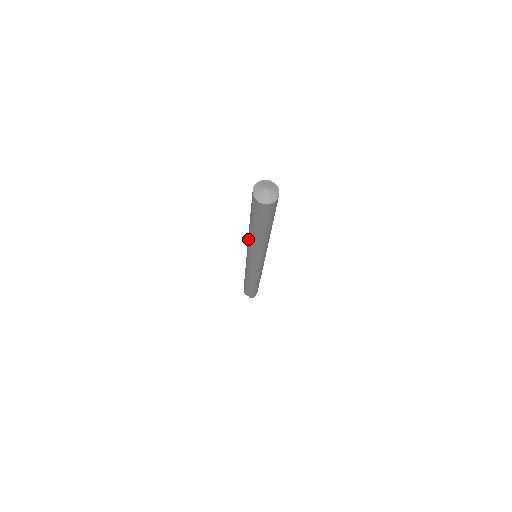
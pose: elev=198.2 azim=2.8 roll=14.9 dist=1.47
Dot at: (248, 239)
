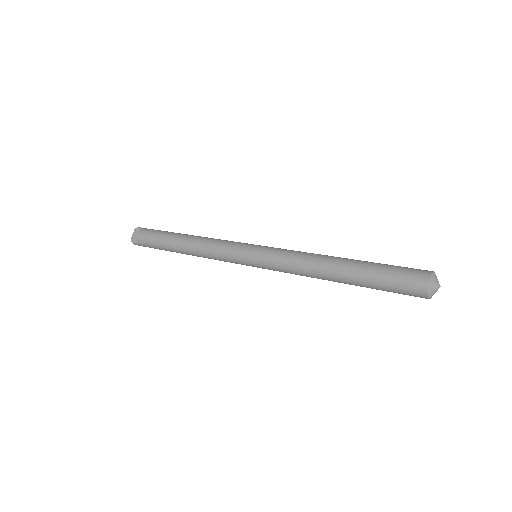
Dot at: (306, 259)
